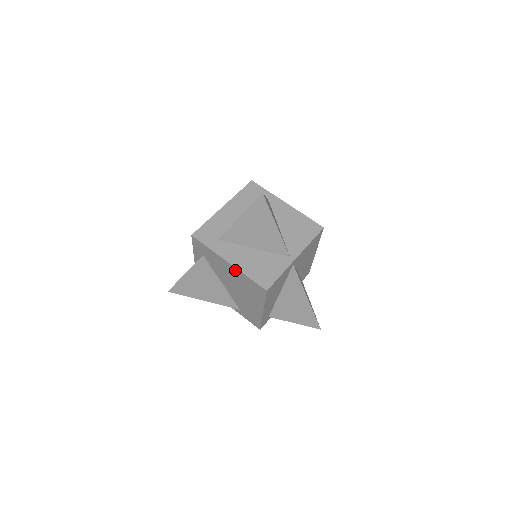
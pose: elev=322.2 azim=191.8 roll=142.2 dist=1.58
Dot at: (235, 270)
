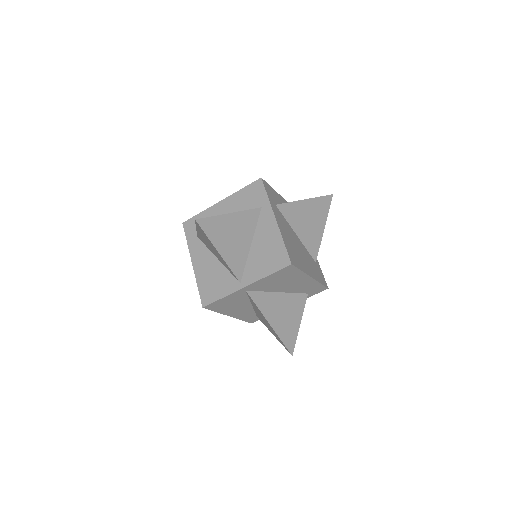
Dot at: occluded
